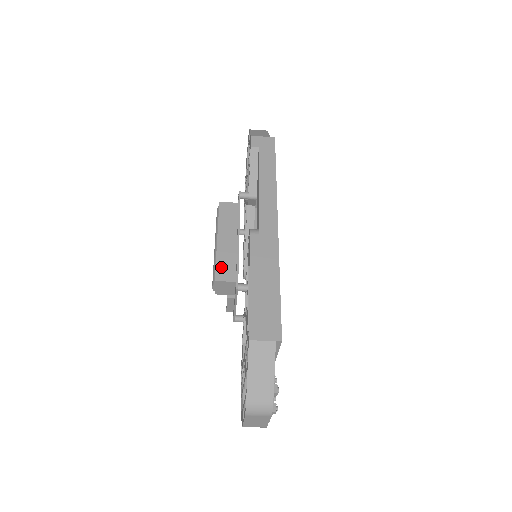
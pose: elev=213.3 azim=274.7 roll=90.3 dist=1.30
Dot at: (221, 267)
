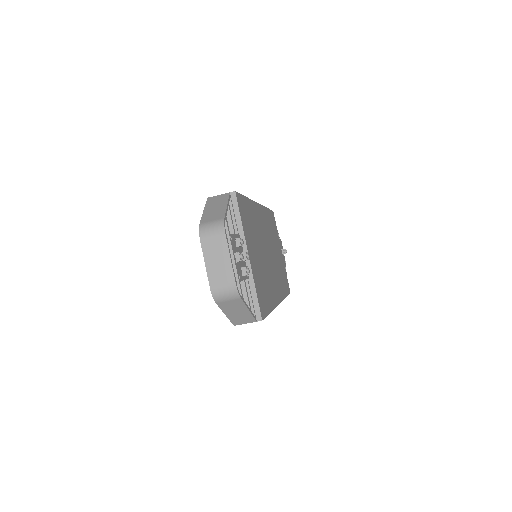
Dot at: occluded
